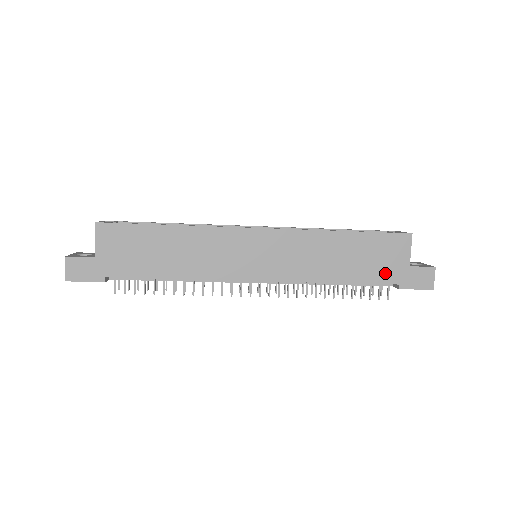
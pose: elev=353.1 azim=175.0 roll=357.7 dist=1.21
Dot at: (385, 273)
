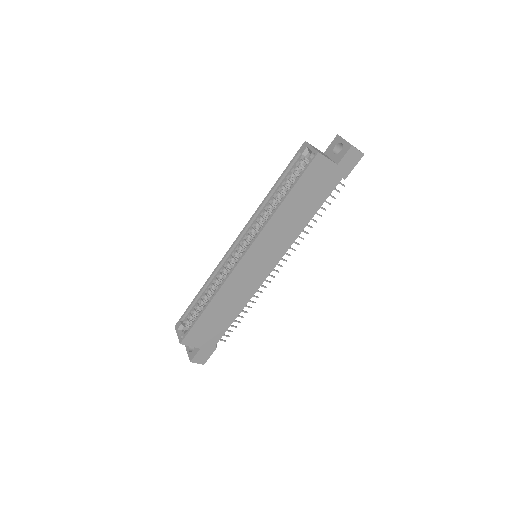
Dot at: (328, 185)
